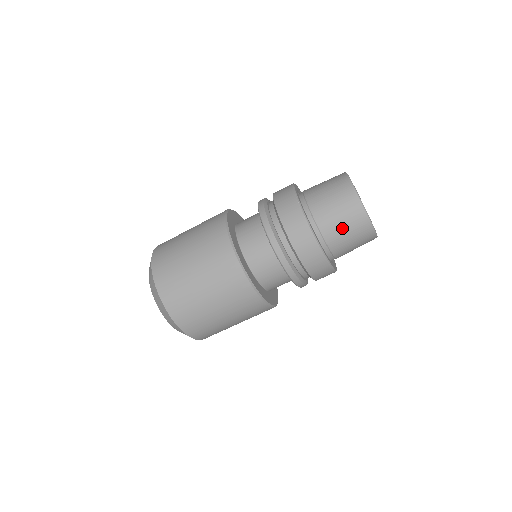
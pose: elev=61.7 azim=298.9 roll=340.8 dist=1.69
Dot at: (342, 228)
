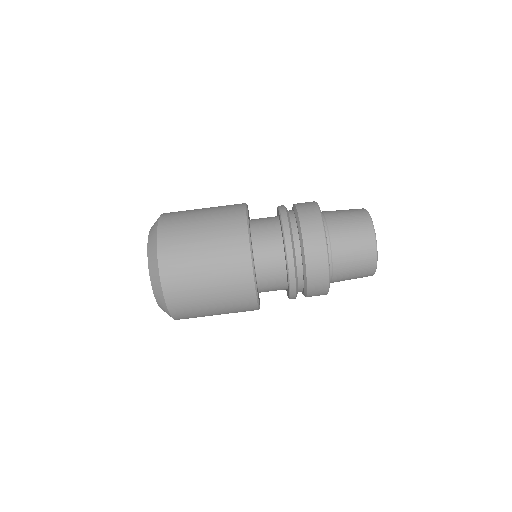
Dot at: (343, 215)
